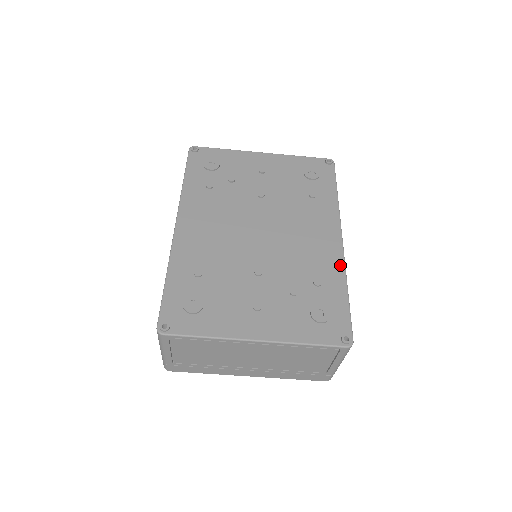
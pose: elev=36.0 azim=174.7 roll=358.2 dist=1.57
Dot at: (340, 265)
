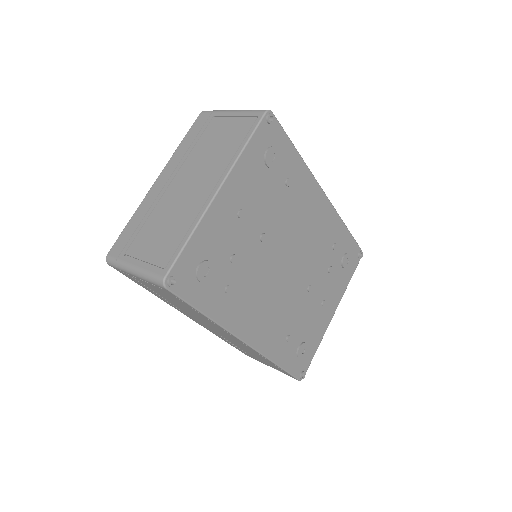
Dot at: (336, 217)
